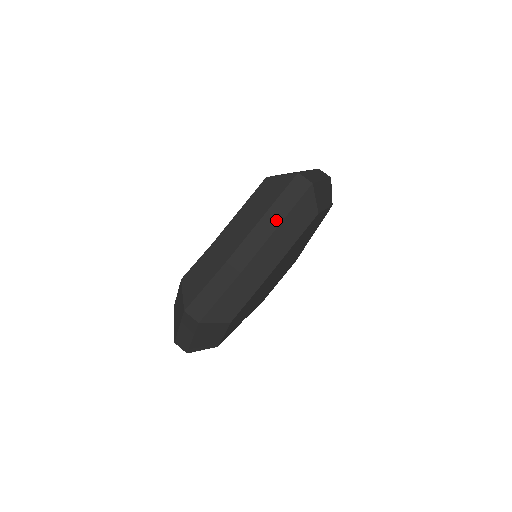
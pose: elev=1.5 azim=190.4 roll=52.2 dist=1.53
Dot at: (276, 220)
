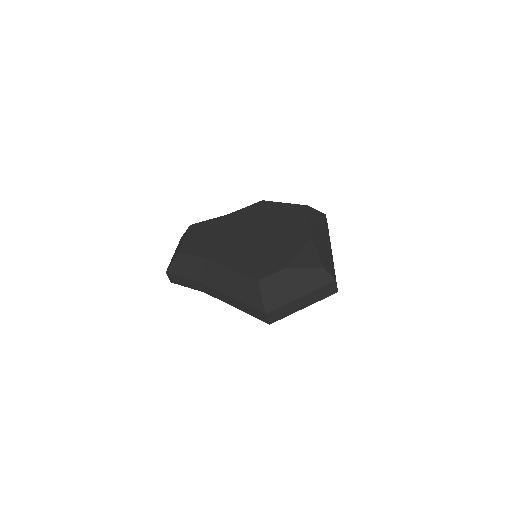
Dot at: (237, 306)
